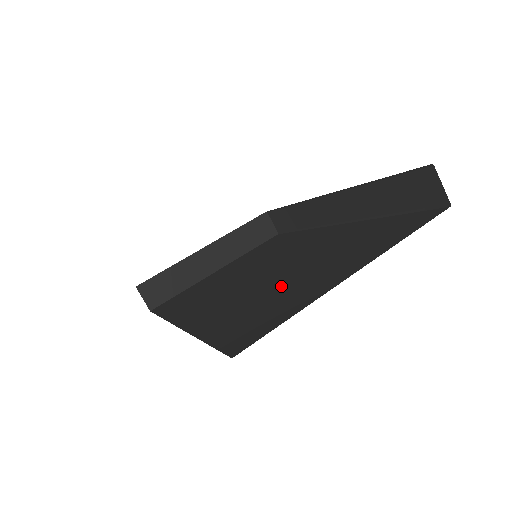
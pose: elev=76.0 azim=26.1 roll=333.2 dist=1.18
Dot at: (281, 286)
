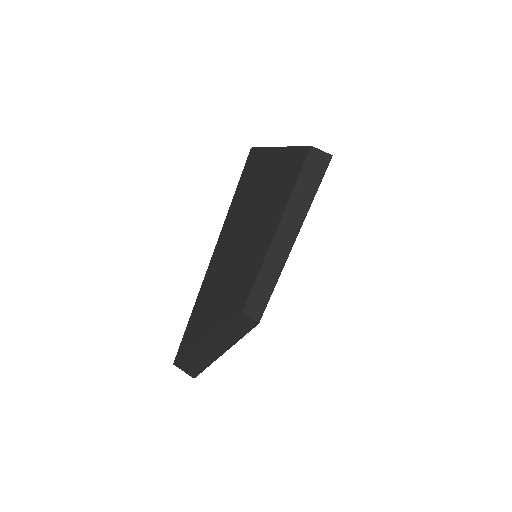
Dot at: occluded
